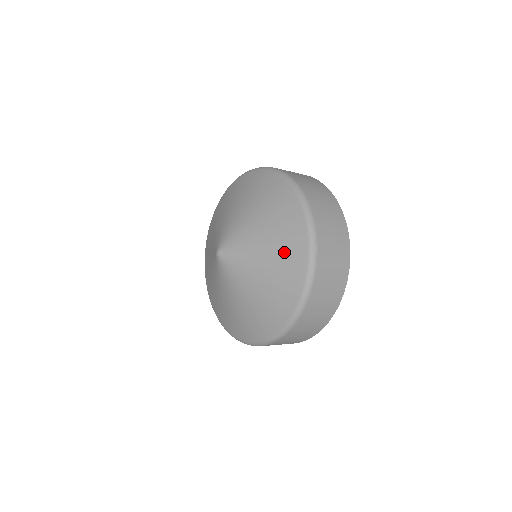
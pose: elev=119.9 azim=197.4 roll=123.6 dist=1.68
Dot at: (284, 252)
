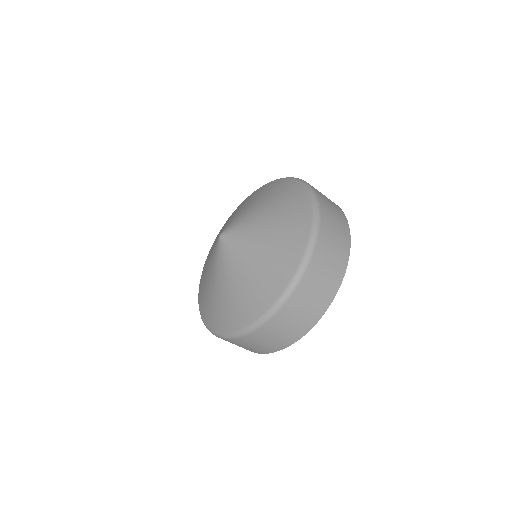
Dot at: (232, 306)
